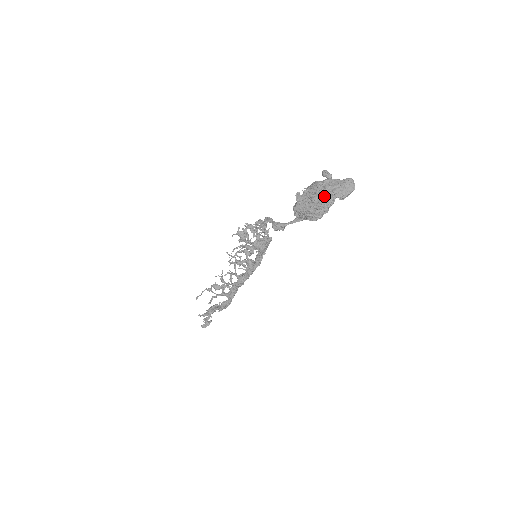
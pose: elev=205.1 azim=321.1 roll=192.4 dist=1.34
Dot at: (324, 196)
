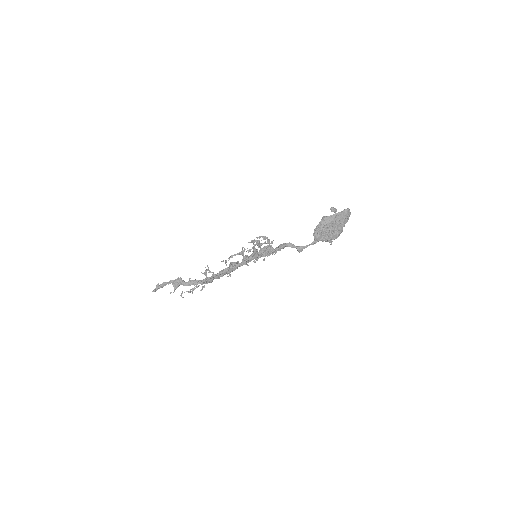
Dot at: (338, 228)
